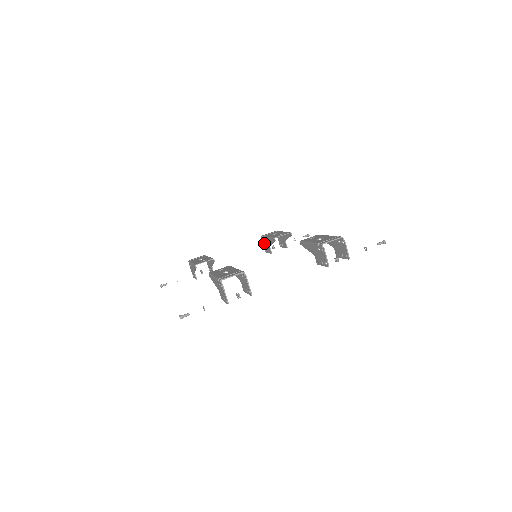
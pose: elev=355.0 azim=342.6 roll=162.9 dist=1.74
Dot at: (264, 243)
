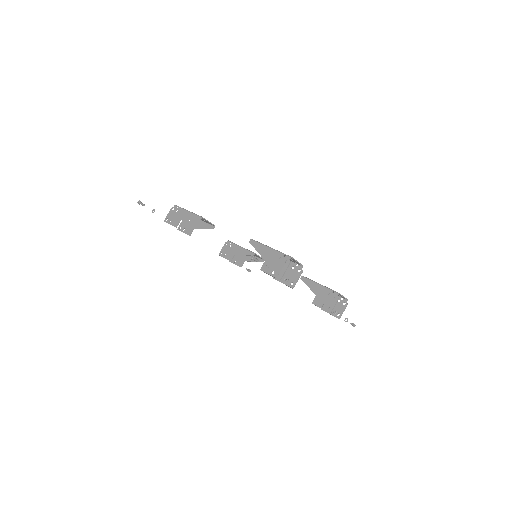
Dot at: (227, 248)
